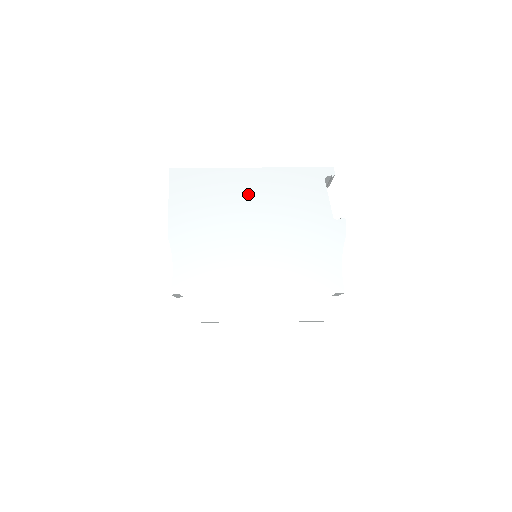
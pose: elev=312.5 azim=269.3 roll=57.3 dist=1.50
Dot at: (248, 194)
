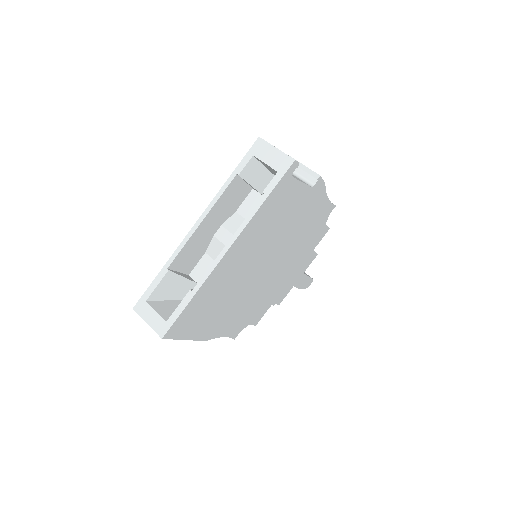
Dot at: (239, 262)
